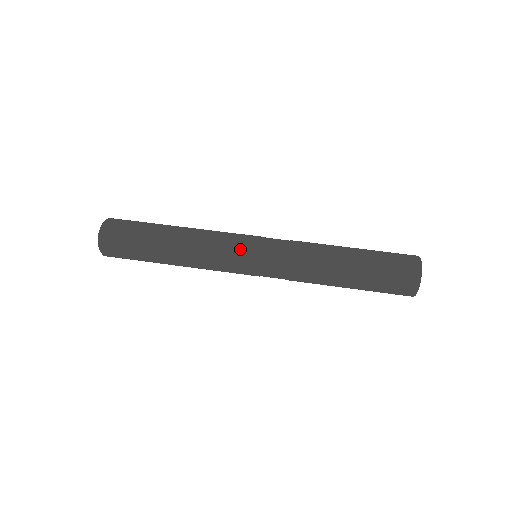
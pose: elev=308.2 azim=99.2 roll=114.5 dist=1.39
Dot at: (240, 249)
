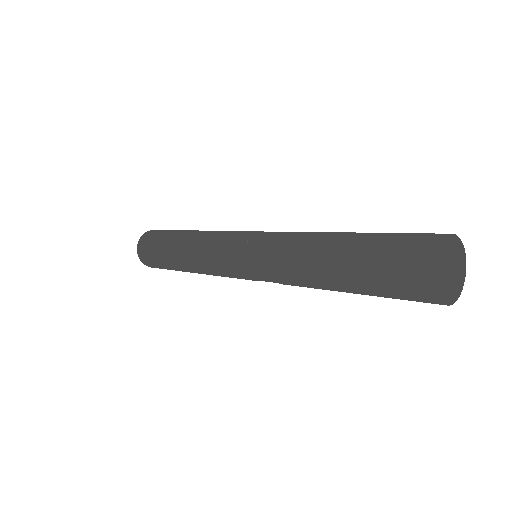
Dot at: (234, 235)
